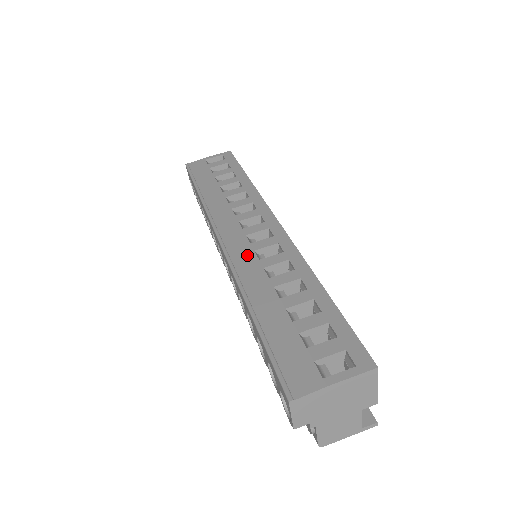
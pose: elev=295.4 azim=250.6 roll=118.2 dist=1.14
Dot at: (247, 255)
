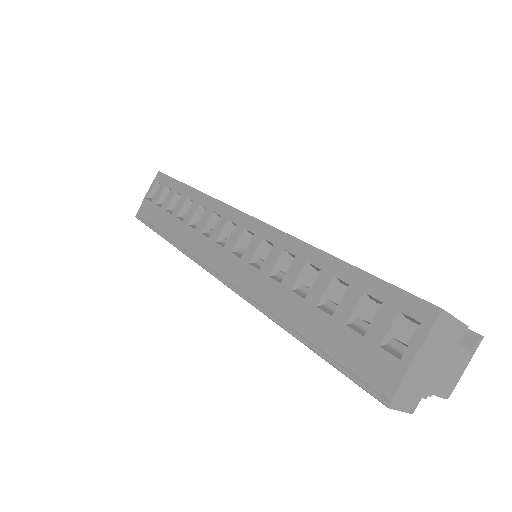
Dot at: (246, 273)
